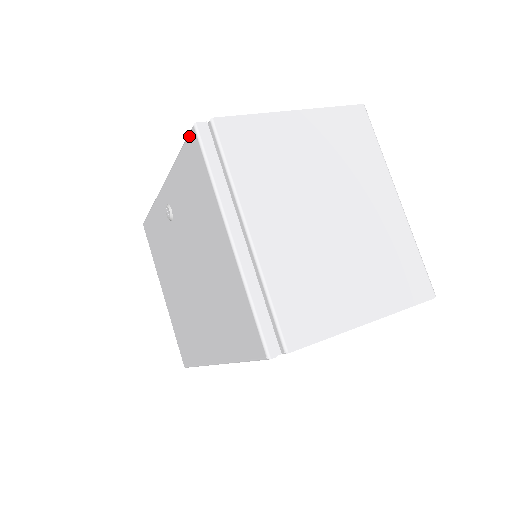
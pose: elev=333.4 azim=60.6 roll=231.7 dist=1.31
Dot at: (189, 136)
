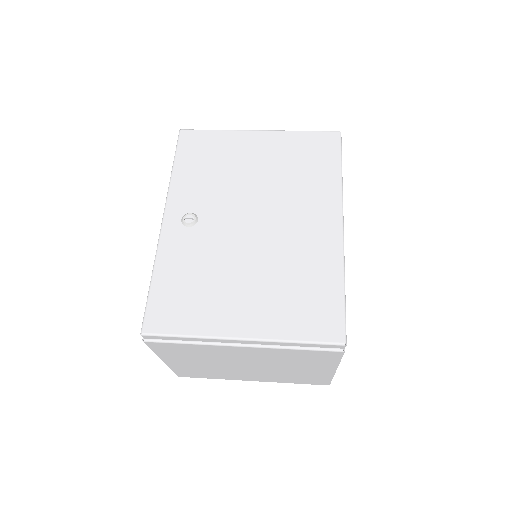
Dot at: (180, 139)
